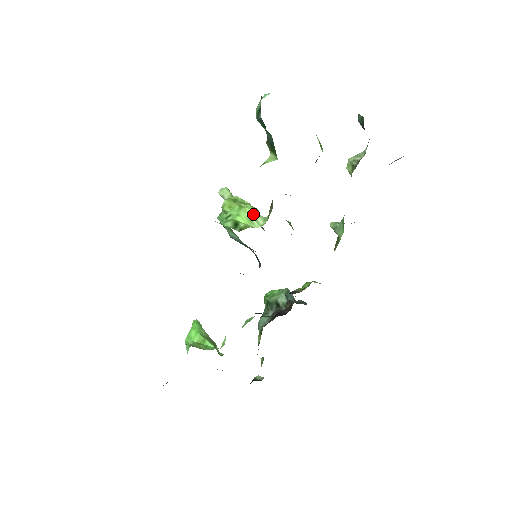
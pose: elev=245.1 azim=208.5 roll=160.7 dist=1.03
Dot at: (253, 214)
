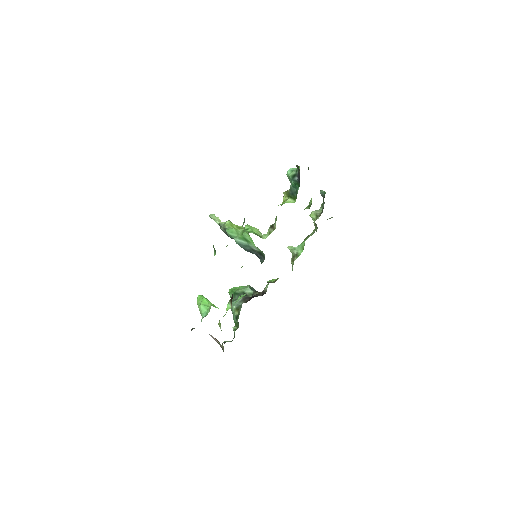
Dot at: (259, 231)
